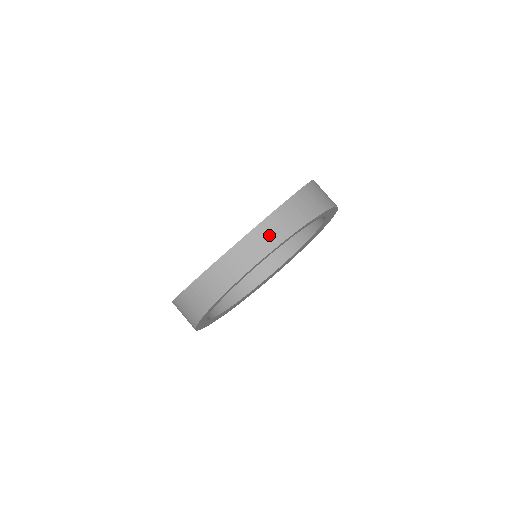
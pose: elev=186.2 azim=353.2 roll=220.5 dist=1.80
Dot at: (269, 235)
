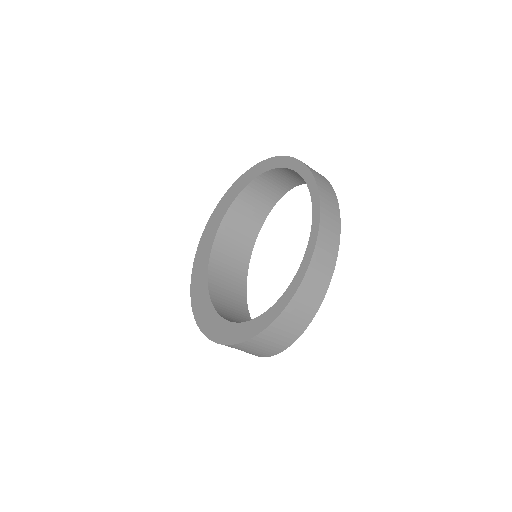
Dot at: (329, 198)
